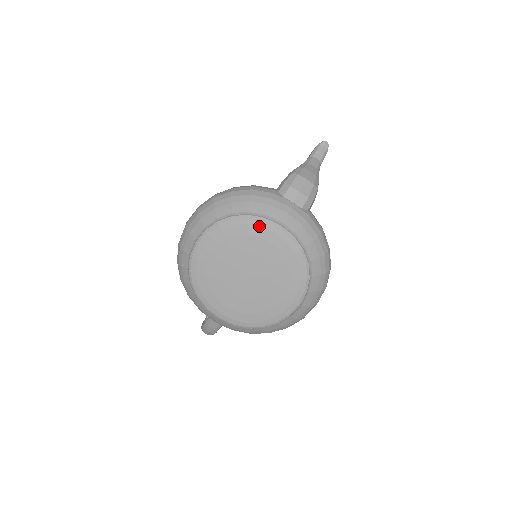
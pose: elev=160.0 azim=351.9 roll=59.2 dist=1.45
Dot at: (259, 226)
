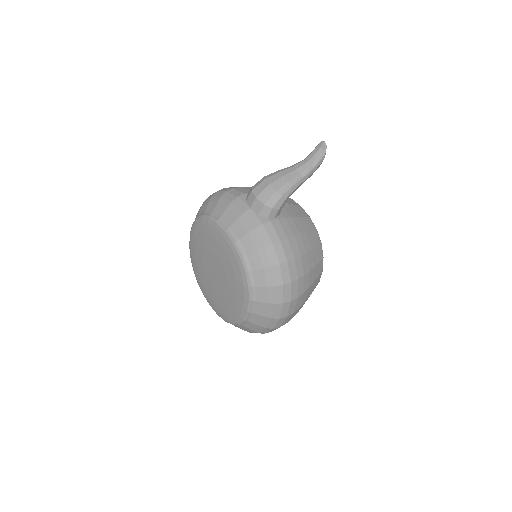
Dot at: (214, 227)
